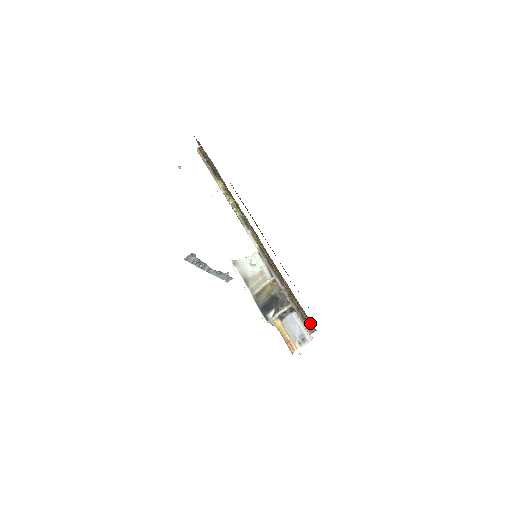
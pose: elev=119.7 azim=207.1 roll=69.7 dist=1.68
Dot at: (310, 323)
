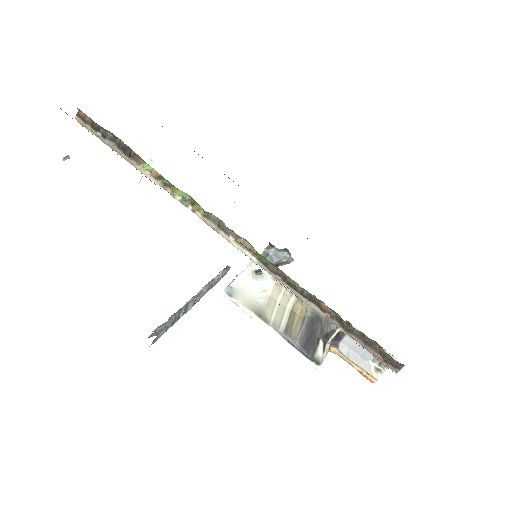
Dot at: (392, 359)
